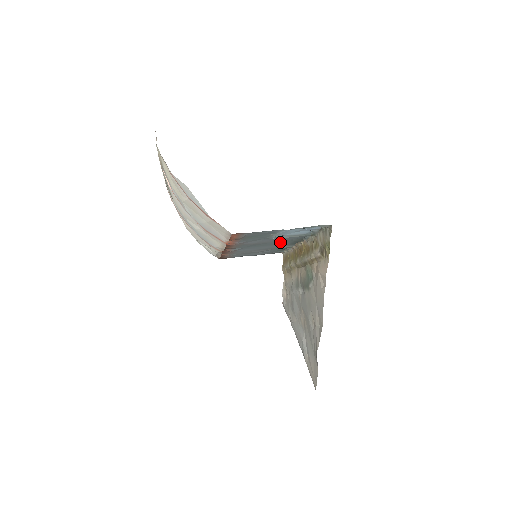
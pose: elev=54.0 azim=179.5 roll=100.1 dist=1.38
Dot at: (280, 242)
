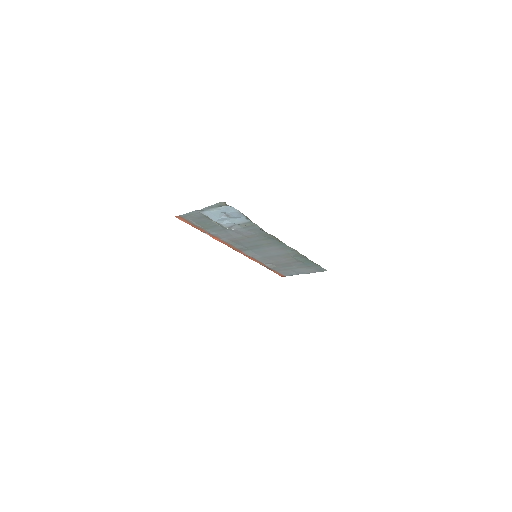
Dot at: (261, 240)
